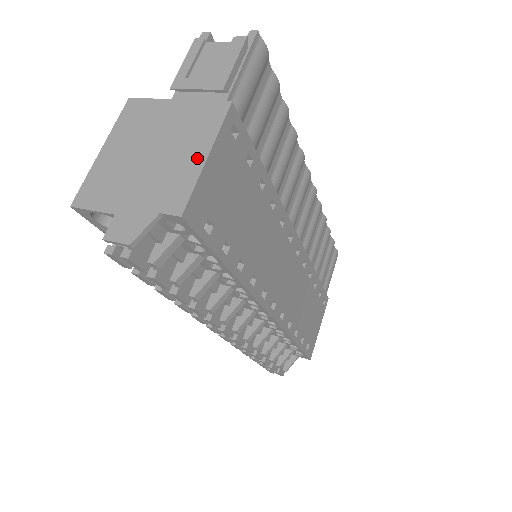
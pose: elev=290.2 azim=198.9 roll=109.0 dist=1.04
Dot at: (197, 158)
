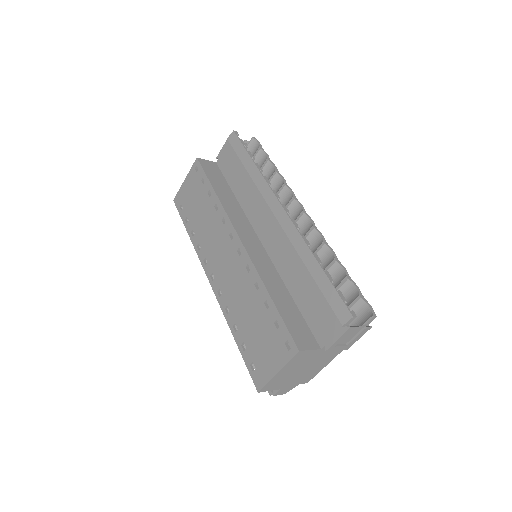
Dot at: (322, 367)
